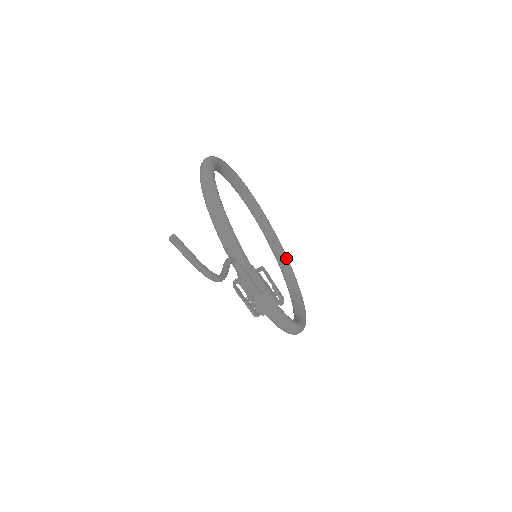
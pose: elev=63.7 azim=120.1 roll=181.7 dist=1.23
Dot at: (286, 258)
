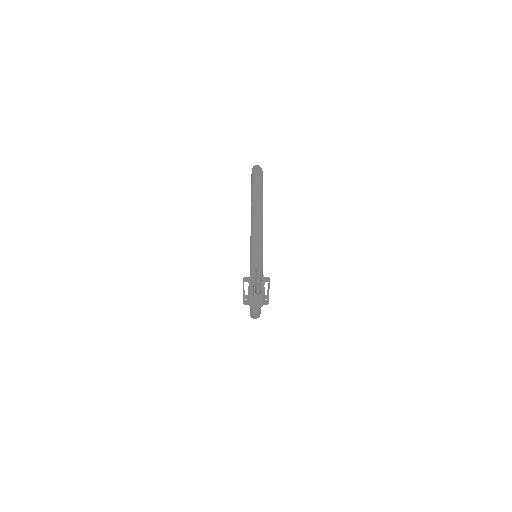
Dot at: occluded
